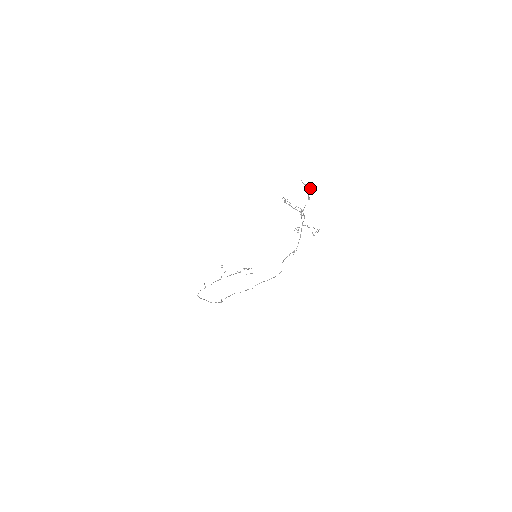
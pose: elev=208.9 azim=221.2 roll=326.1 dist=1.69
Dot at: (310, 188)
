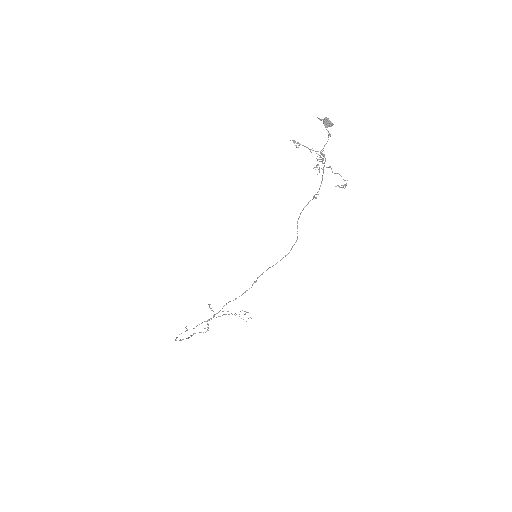
Dot at: (330, 123)
